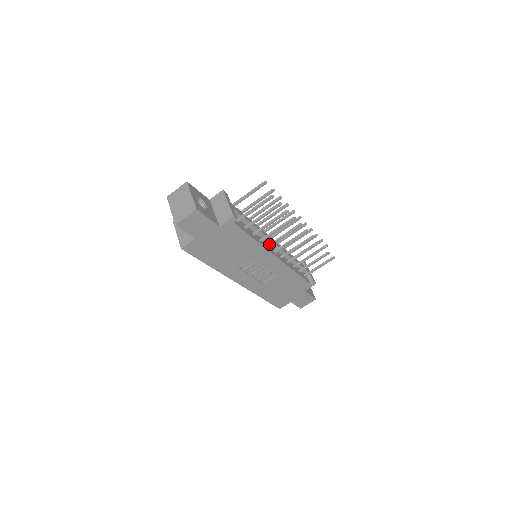
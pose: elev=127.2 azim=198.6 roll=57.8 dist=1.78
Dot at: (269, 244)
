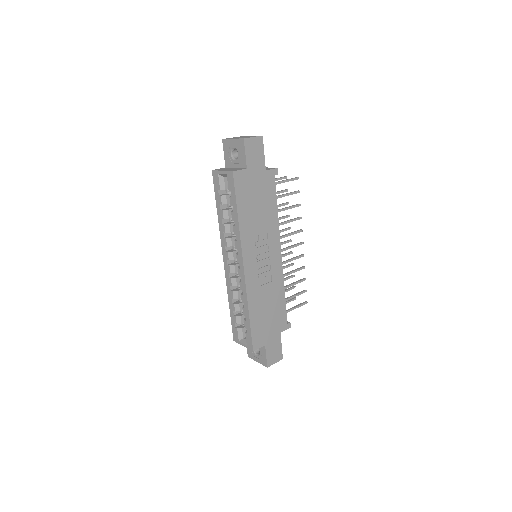
Dot at: occluded
